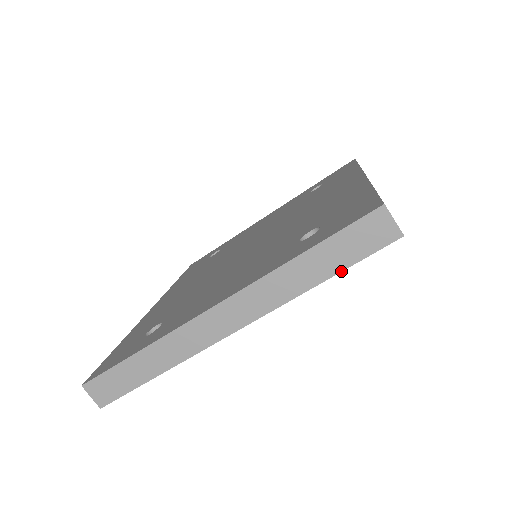
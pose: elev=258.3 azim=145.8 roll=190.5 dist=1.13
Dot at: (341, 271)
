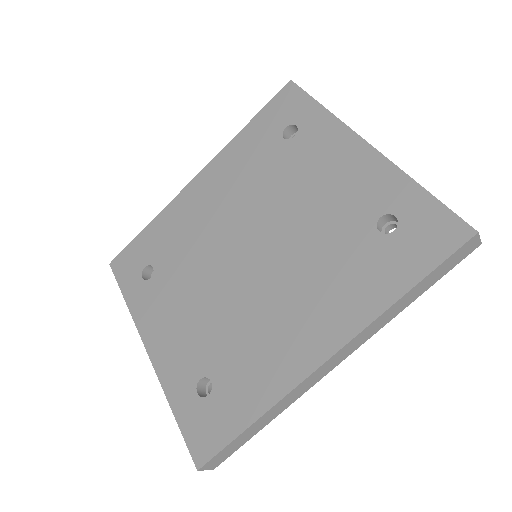
Dot at: occluded
